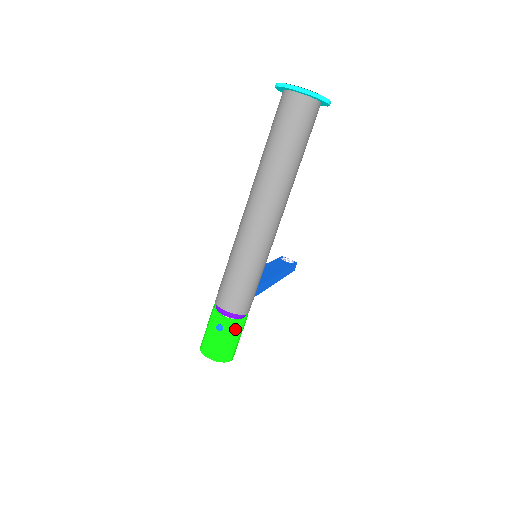
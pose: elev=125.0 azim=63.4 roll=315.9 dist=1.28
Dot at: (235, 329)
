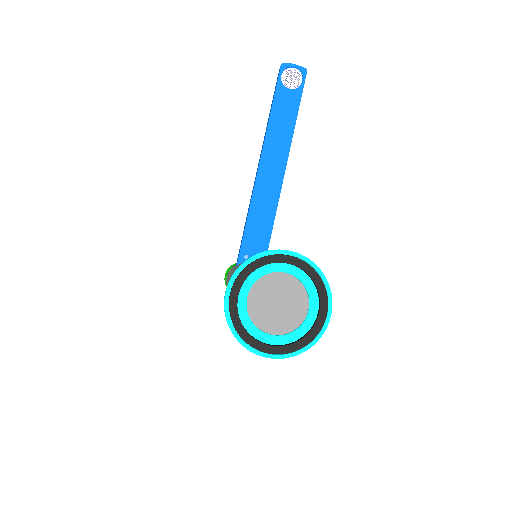
Dot at: occluded
